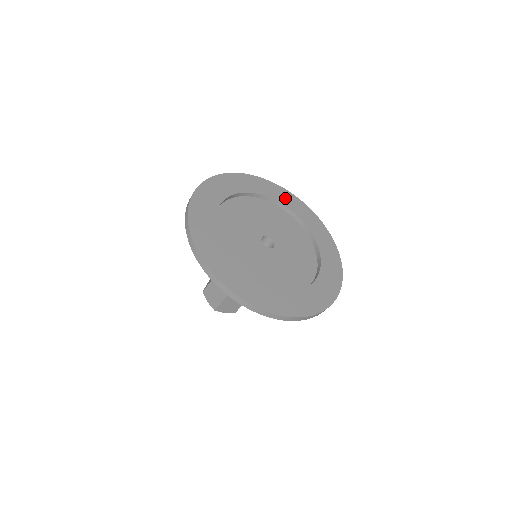
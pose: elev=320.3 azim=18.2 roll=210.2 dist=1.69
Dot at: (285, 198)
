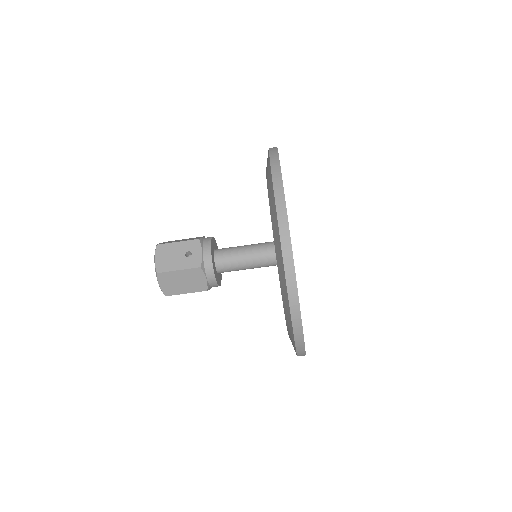
Dot at: occluded
